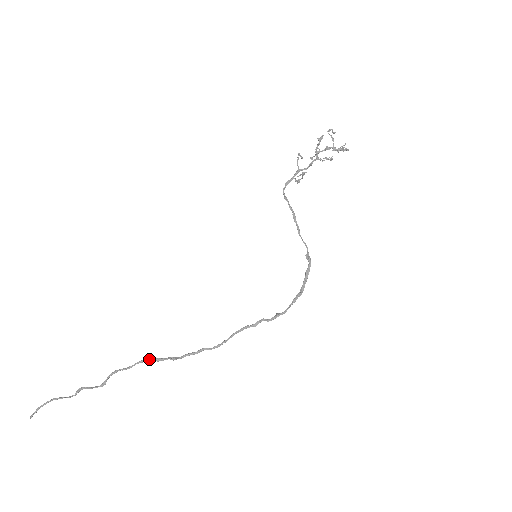
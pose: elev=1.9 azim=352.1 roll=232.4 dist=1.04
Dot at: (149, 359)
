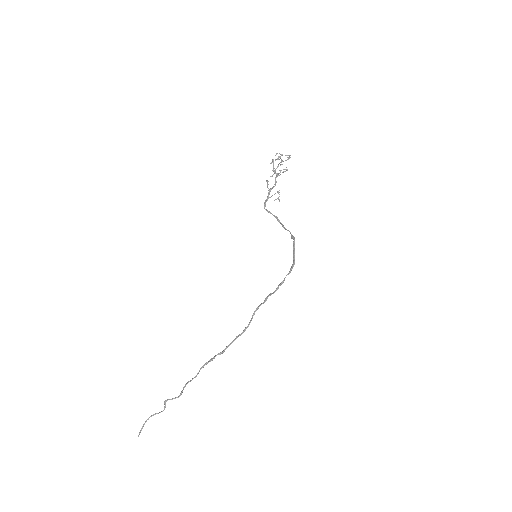
Dot at: (206, 363)
